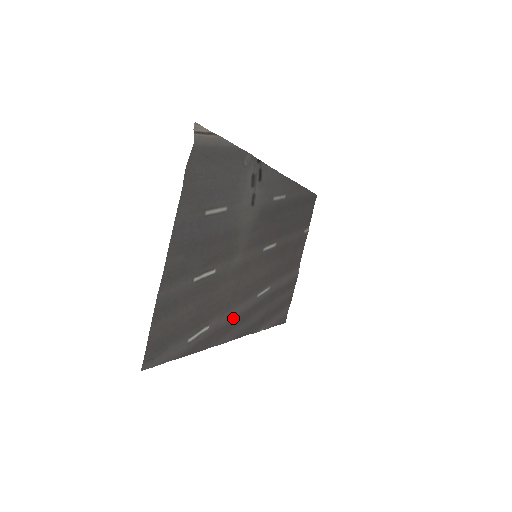
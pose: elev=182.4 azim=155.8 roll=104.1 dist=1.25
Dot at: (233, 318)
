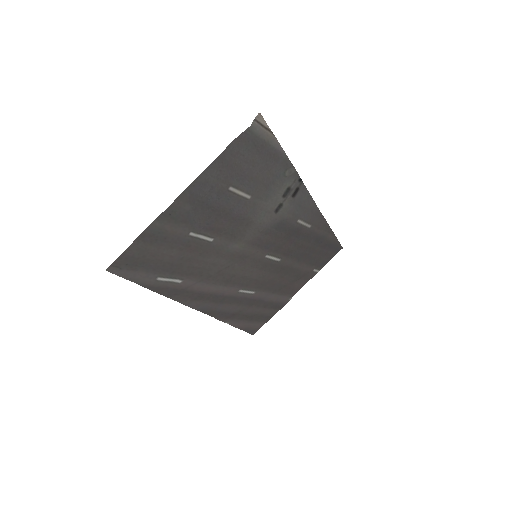
Dot at: (207, 291)
